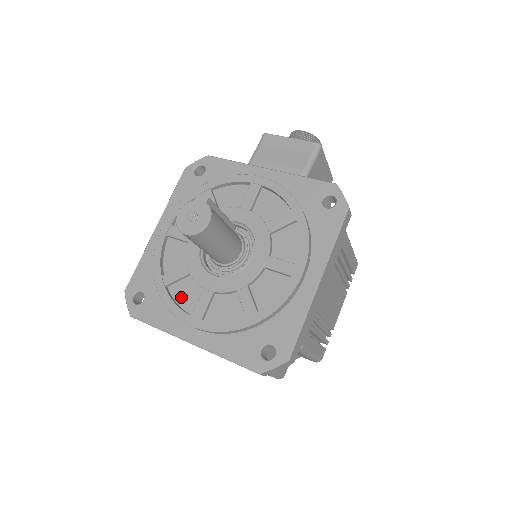
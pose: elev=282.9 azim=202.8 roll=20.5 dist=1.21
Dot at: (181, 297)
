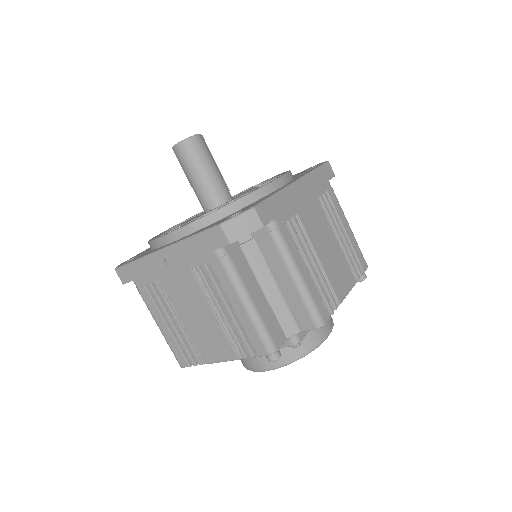
Dot at: occluded
